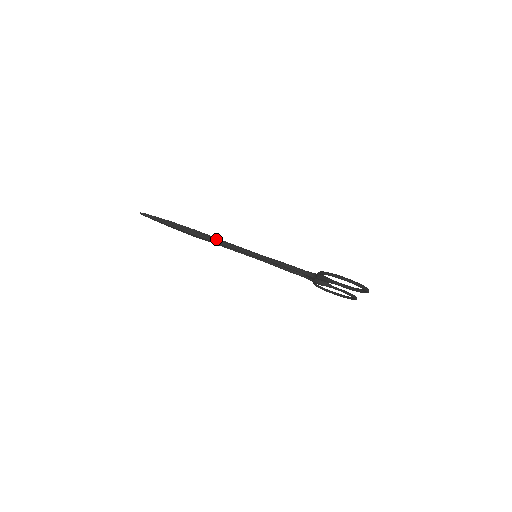
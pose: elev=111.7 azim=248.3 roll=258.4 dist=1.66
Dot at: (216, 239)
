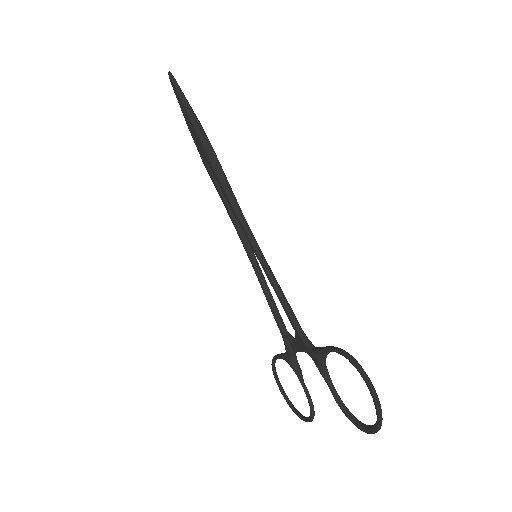
Dot at: (231, 189)
